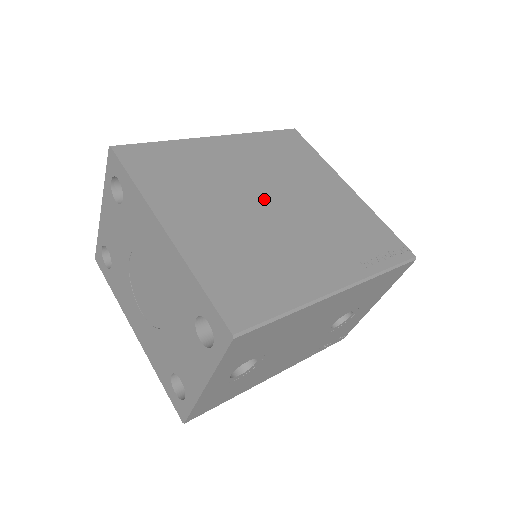
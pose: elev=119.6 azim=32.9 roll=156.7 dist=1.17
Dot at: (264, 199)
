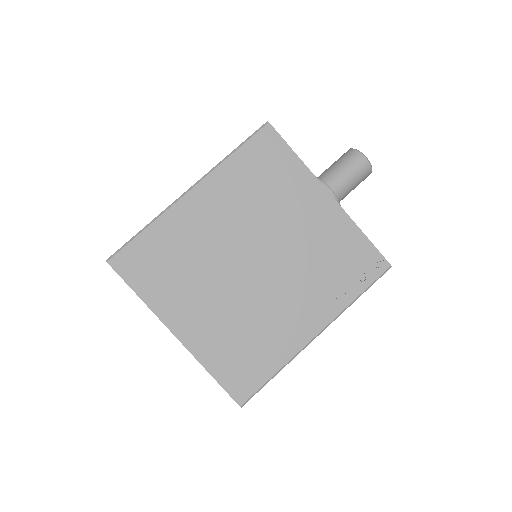
Dot at: (247, 261)
